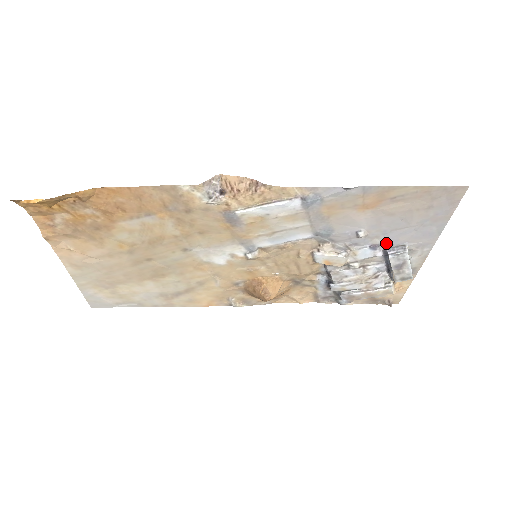
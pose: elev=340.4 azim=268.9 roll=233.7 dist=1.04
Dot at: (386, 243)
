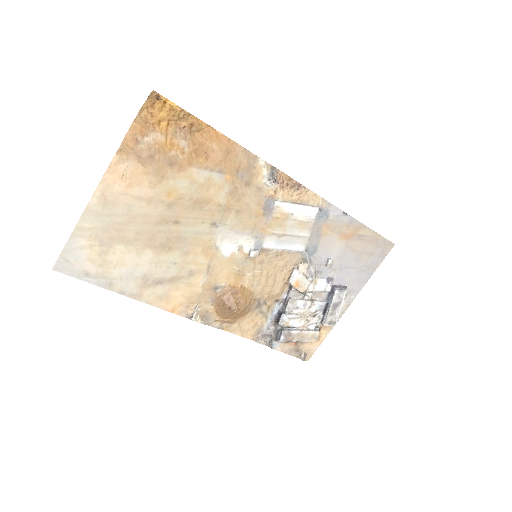
Dot at: (336, 280)
